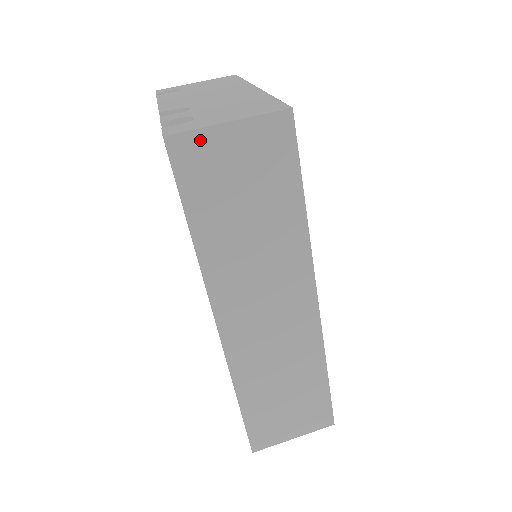
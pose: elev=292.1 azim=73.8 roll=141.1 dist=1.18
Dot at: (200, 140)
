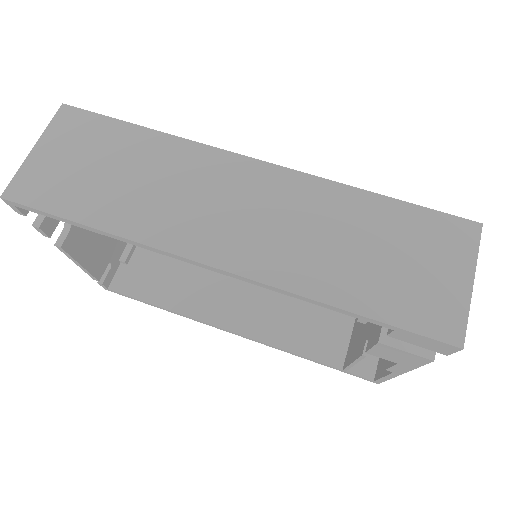
Dot at: (26, 175)
